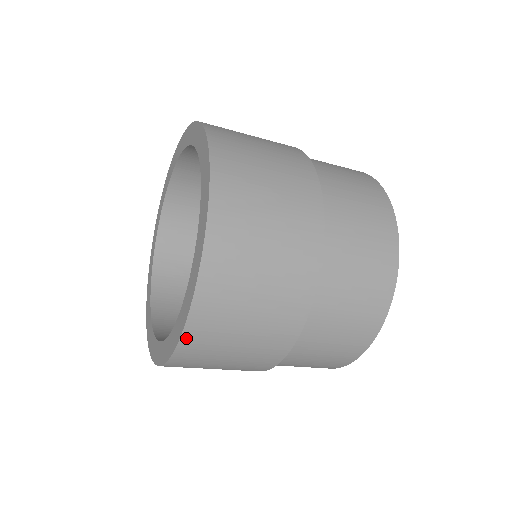
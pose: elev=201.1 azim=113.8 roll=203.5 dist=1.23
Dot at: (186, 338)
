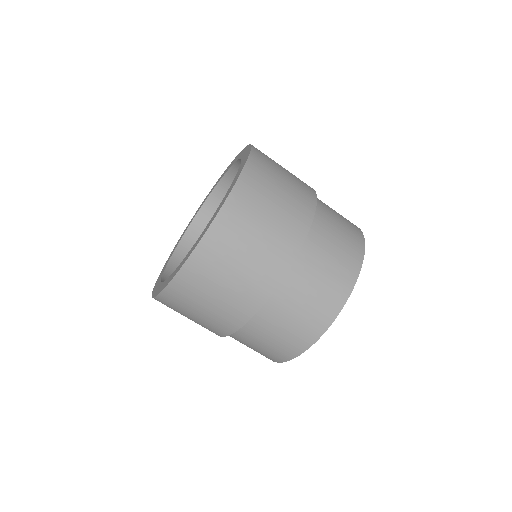
Dot at: (251, 161)
